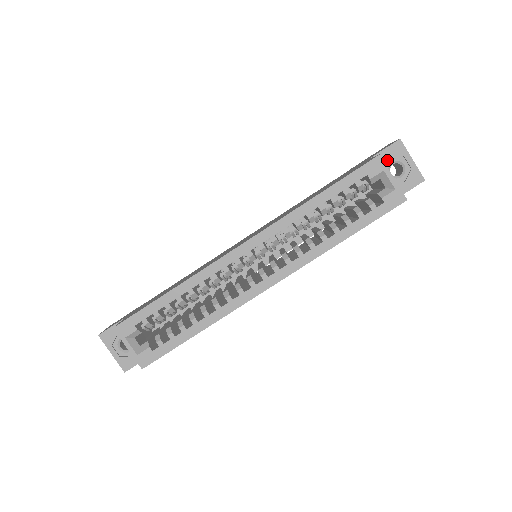
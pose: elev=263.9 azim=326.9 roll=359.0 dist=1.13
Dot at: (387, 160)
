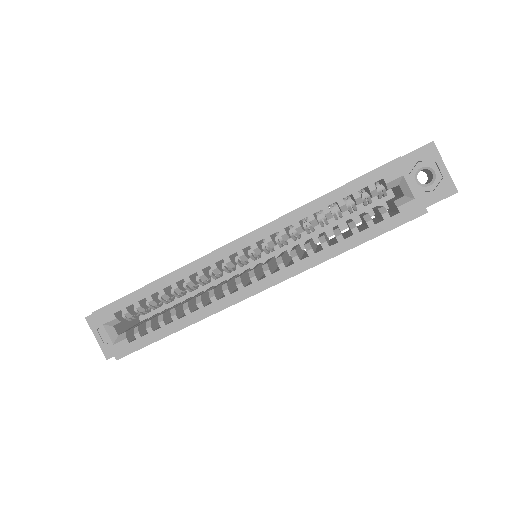
Dot at: (415, 164)
